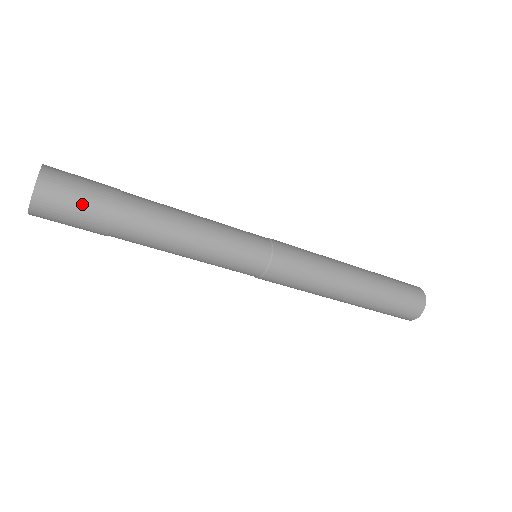
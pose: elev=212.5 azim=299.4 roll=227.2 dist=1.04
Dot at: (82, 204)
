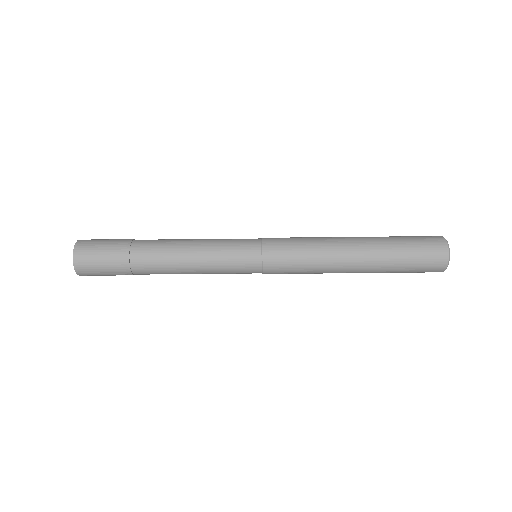
Dot at: (106, 248)
